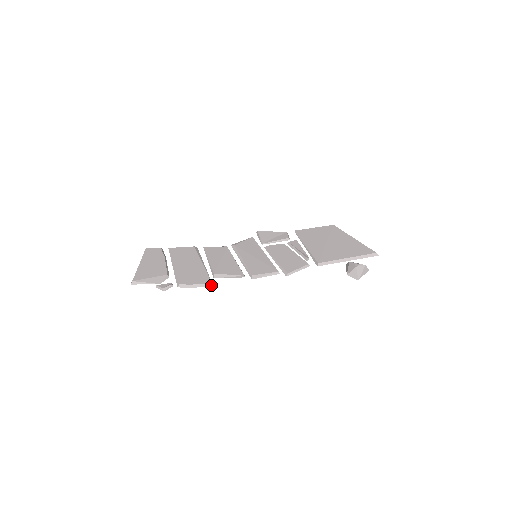
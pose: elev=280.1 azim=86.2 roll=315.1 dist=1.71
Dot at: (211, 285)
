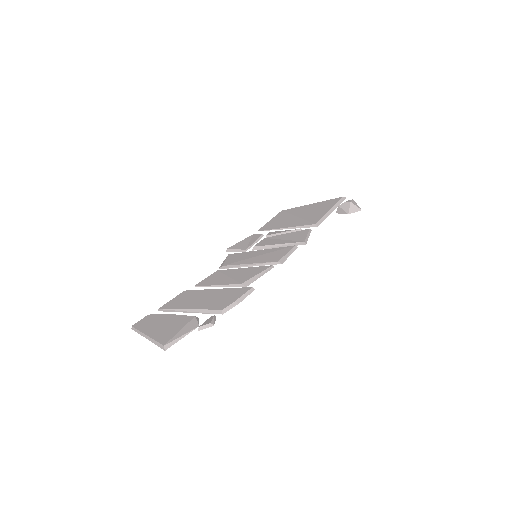
Dot at: (253, 290)
